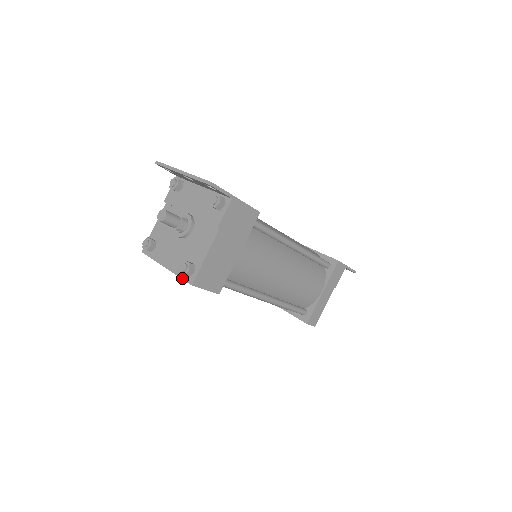
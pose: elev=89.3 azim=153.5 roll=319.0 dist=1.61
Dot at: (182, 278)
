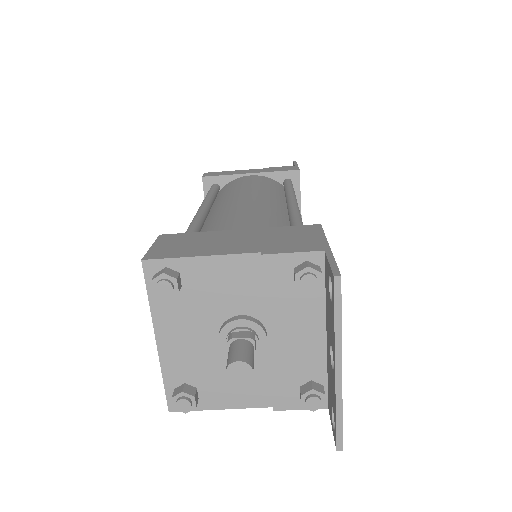
Dot at: (166, 389)
